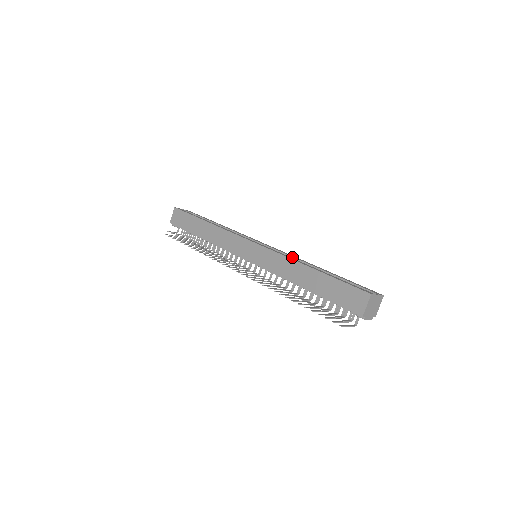
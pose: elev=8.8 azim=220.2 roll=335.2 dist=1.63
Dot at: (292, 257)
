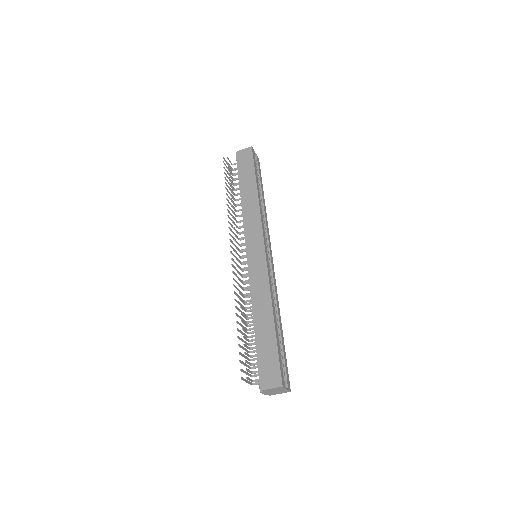
Dot at: (275, 289)
